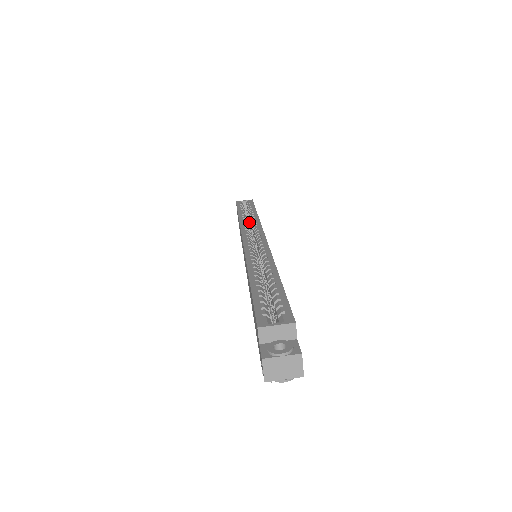
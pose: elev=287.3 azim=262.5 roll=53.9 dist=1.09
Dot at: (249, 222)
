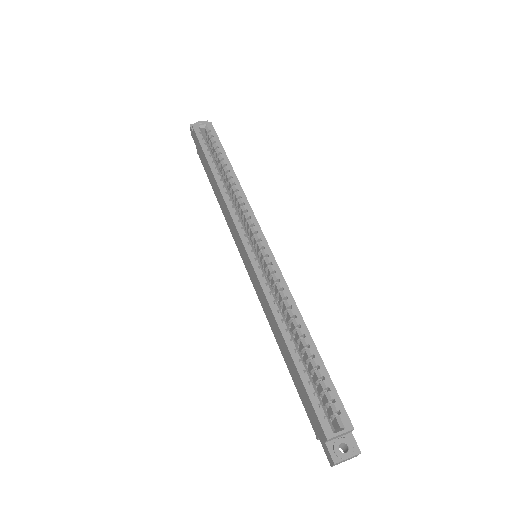
Dot at: (225, 179)
